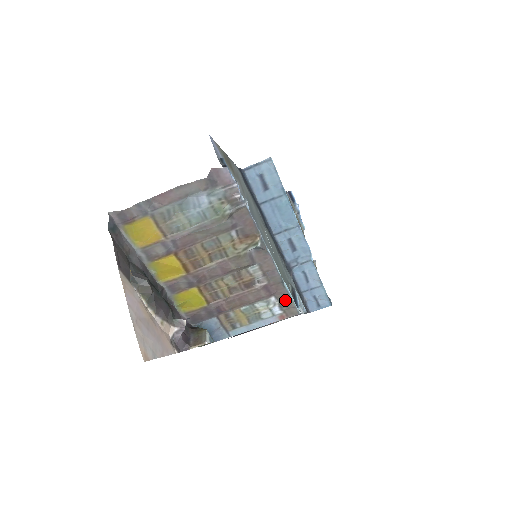
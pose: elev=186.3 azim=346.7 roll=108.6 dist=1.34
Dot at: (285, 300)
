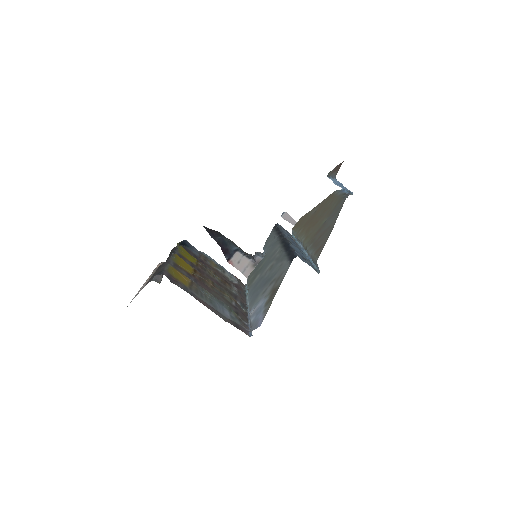
Dot at: (242, 287)
